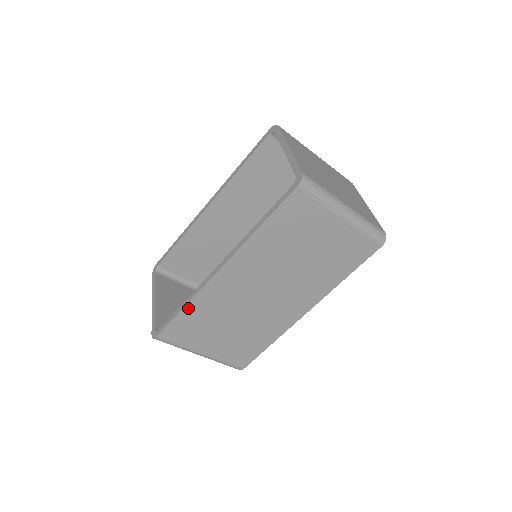
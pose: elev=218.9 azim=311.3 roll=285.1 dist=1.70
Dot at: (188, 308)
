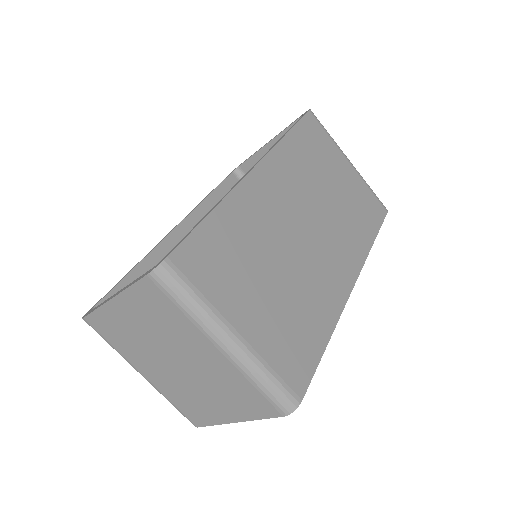
Dot at: (218, 214)
